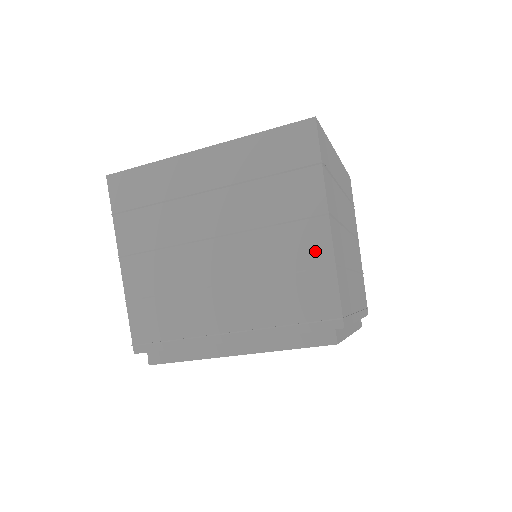
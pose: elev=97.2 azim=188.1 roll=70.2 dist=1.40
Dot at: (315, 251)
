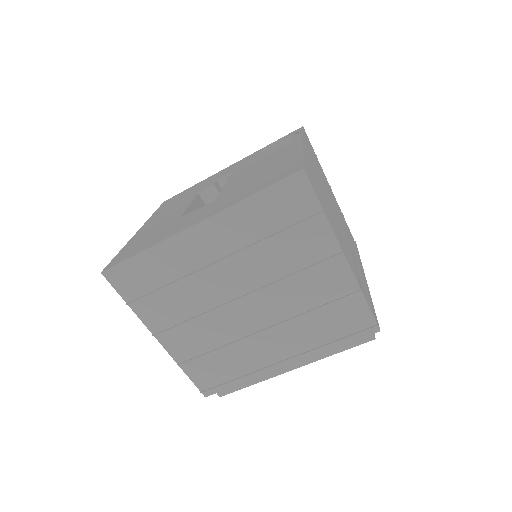
Dot at: (339, 284)
